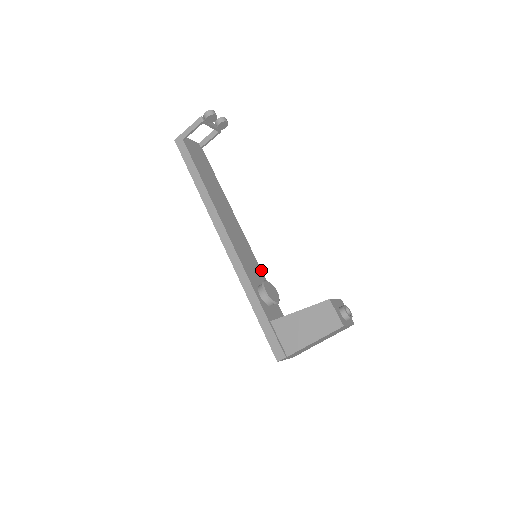
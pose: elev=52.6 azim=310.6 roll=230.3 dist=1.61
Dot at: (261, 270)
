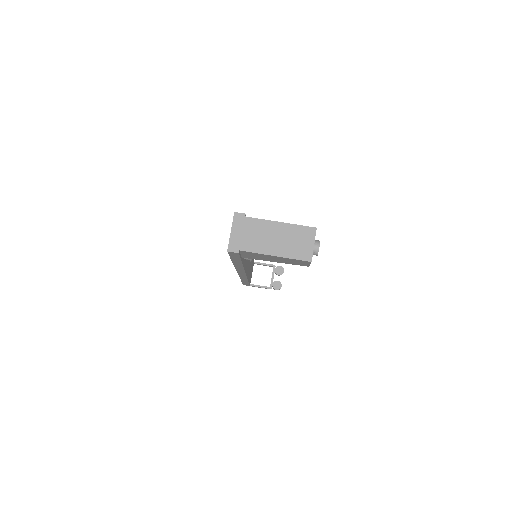
Dot at: (244, 268)
